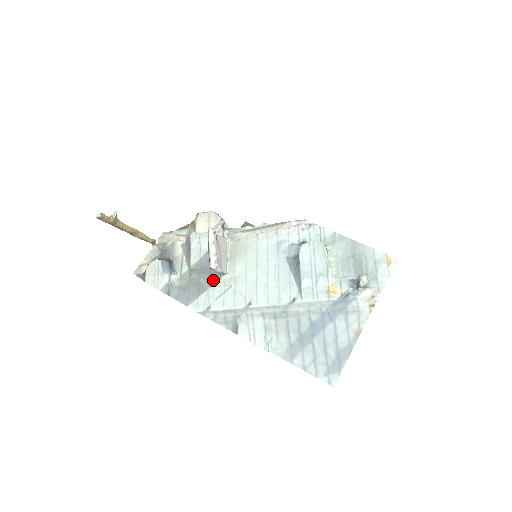
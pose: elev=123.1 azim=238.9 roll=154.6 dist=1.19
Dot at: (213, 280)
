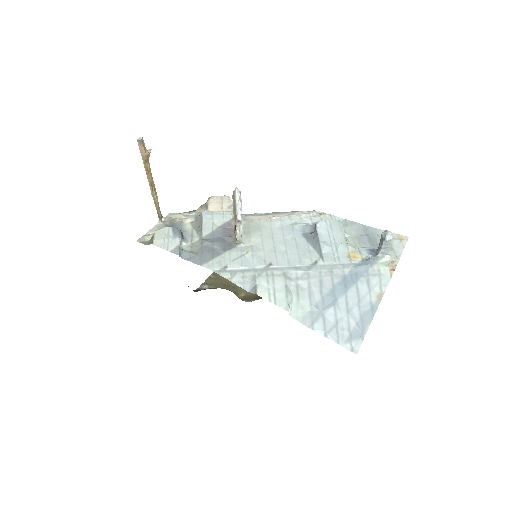
Dot at: (228, 247)
